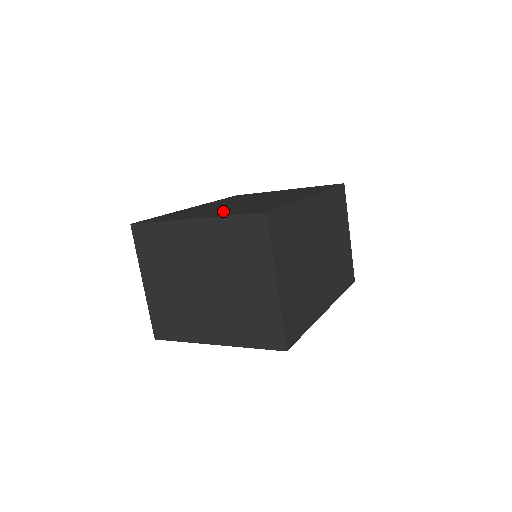
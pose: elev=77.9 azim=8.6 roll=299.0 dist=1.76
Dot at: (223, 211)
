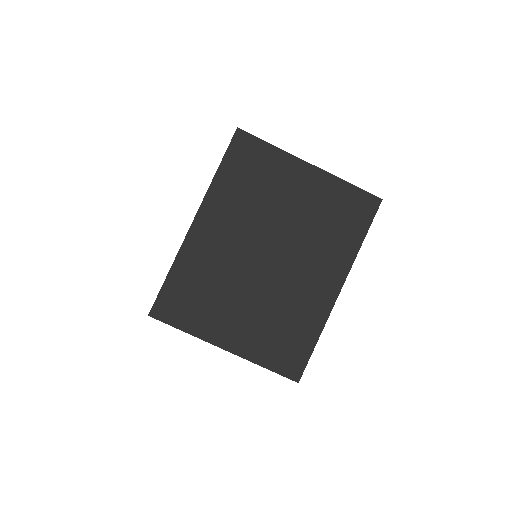
Dot at: occluded
